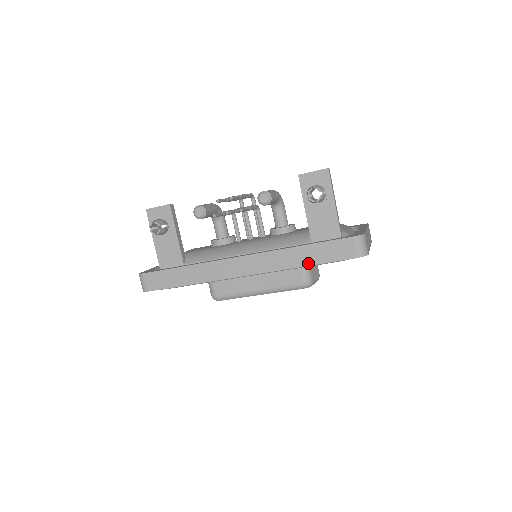
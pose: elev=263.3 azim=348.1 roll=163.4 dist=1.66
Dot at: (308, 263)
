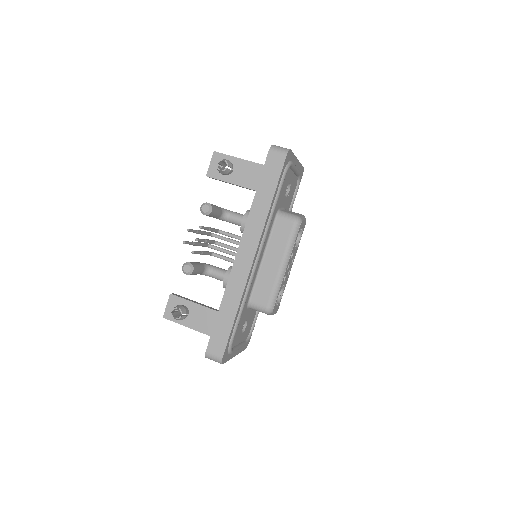
Dot at: (270, 198)
